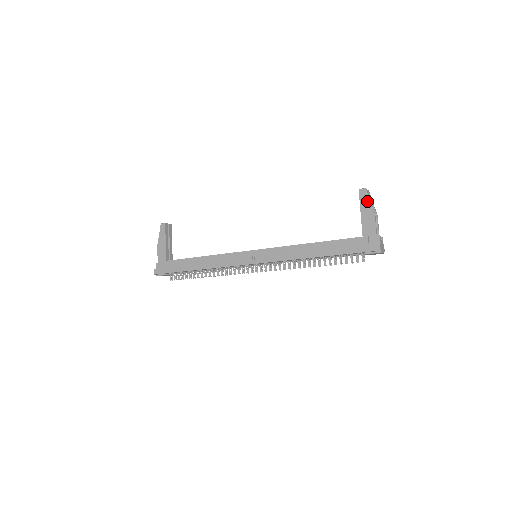
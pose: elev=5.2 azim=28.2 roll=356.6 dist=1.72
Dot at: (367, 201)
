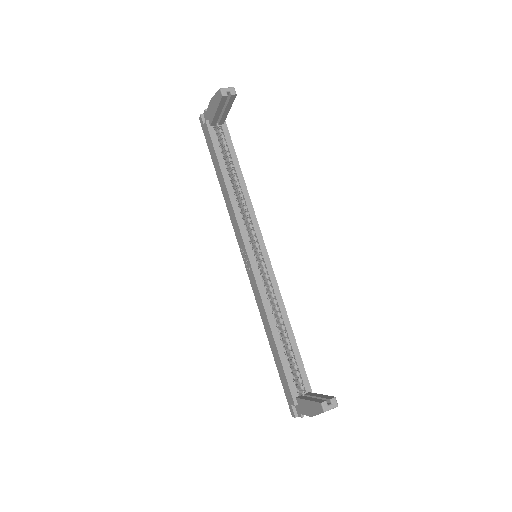
Dot at: (316, 411)
